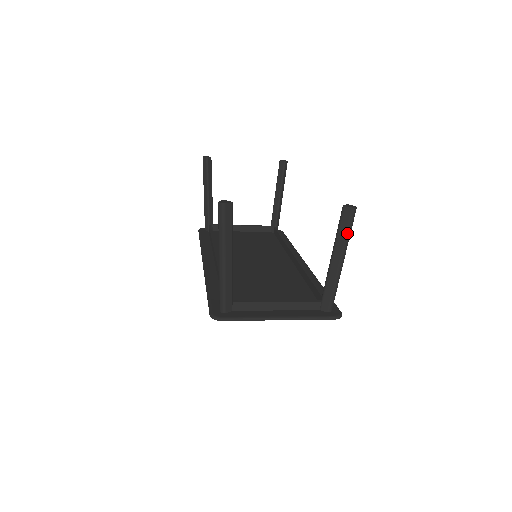
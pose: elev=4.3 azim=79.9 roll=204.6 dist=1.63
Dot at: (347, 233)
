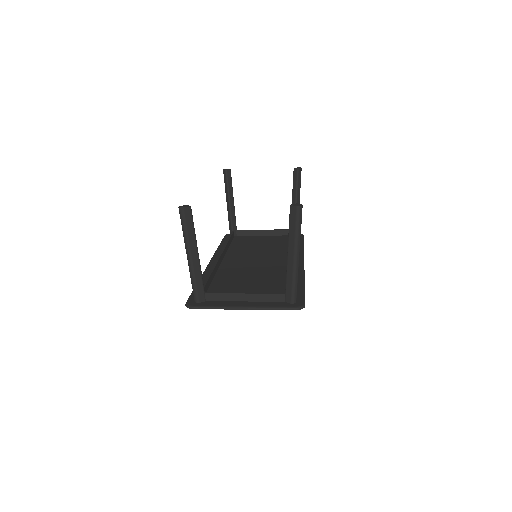
Dot at: (296, 230)
